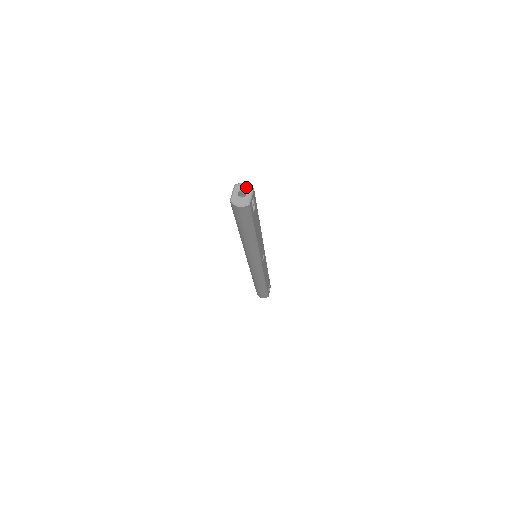
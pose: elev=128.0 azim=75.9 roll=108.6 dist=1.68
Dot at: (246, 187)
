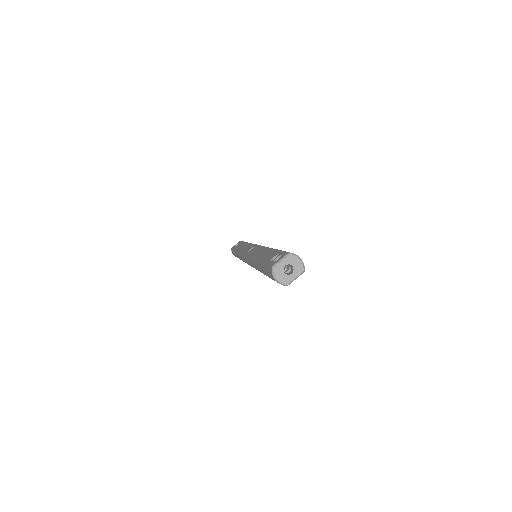
Dot at: (298, 265)
